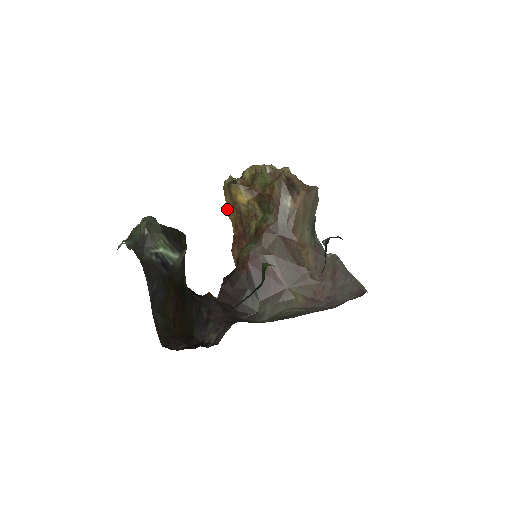
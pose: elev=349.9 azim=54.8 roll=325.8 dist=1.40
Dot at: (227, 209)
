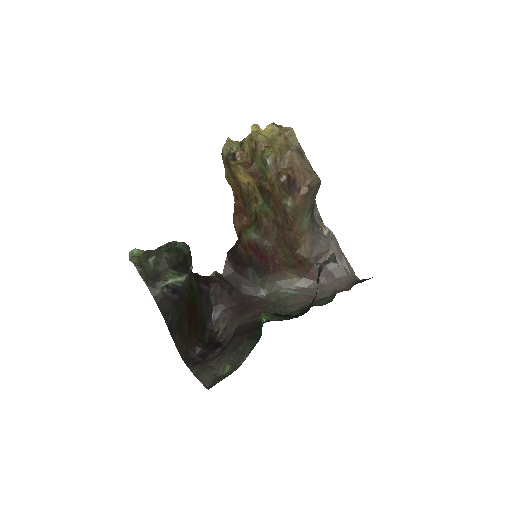
Dot at: (227, 177)
